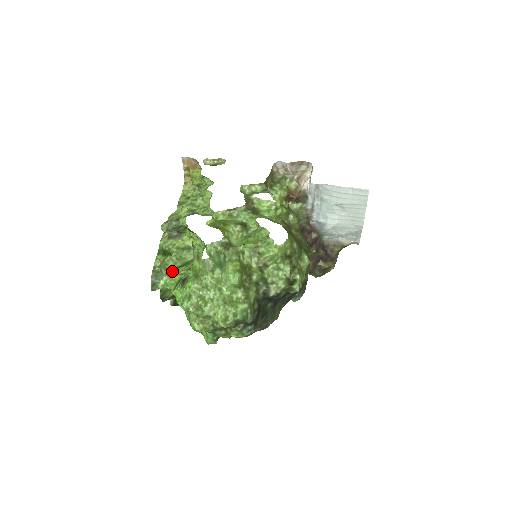
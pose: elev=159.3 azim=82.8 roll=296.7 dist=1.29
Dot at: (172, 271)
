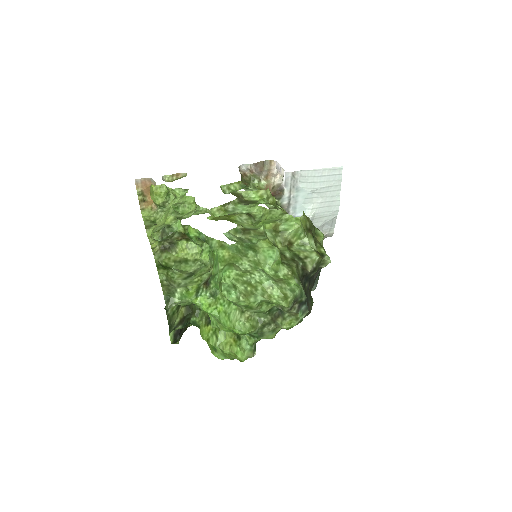
Dot at: (183, 282)
